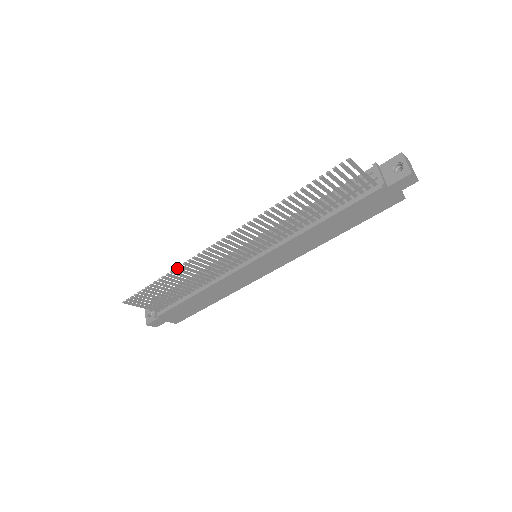
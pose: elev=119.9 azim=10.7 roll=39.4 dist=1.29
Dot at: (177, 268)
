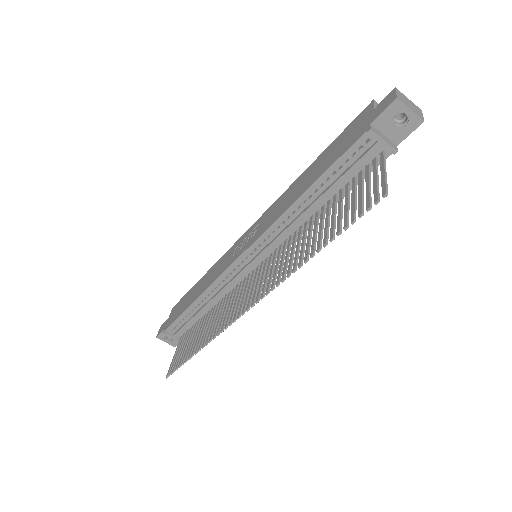
Dot at: (211, 340)
